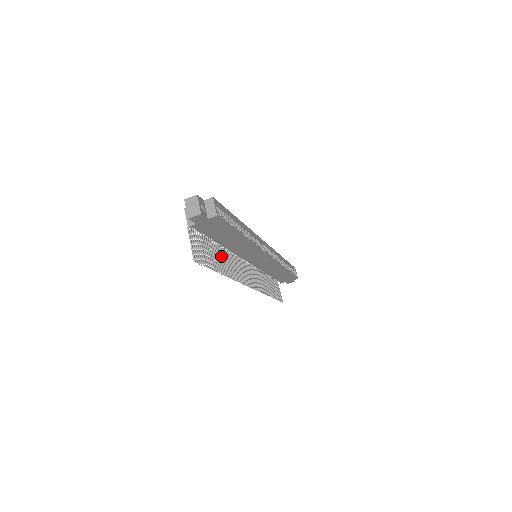
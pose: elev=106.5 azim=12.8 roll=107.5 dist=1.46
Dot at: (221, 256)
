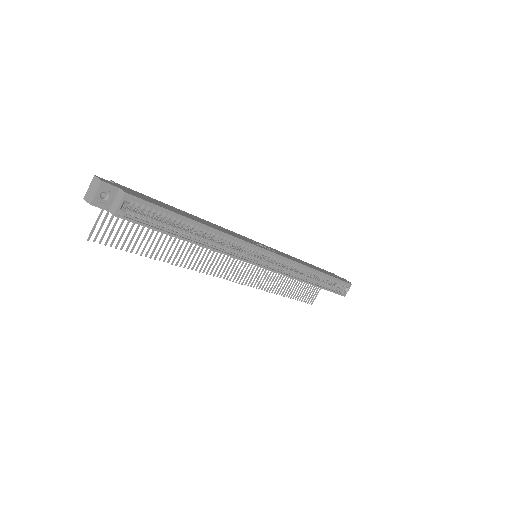
Dot at: (175, 240)
